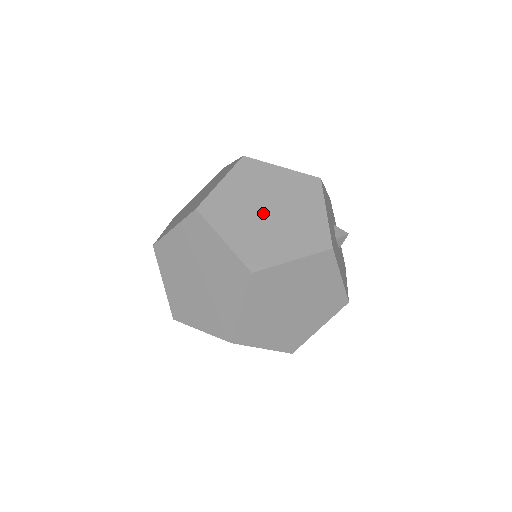
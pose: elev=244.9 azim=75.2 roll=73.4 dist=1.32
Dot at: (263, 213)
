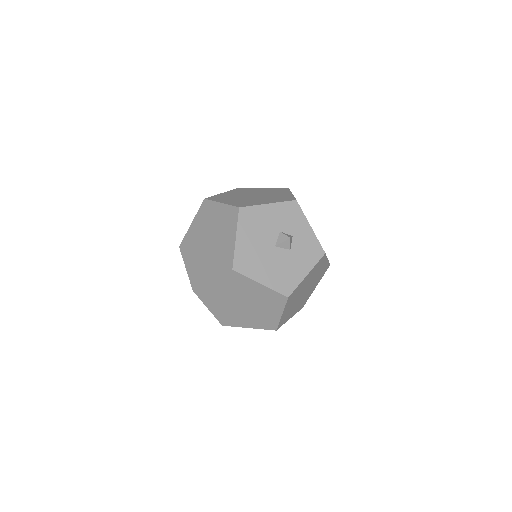
Dot at: (205, 245)
